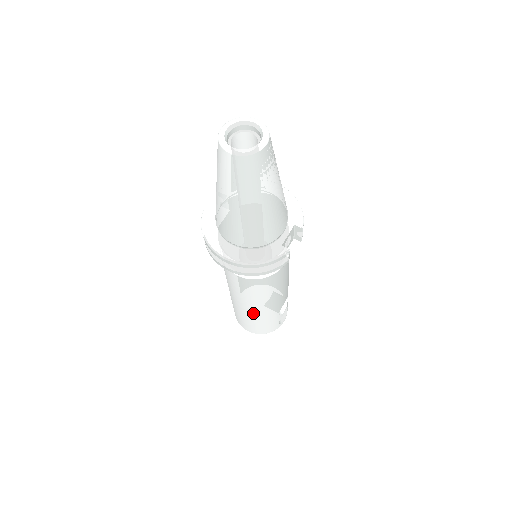
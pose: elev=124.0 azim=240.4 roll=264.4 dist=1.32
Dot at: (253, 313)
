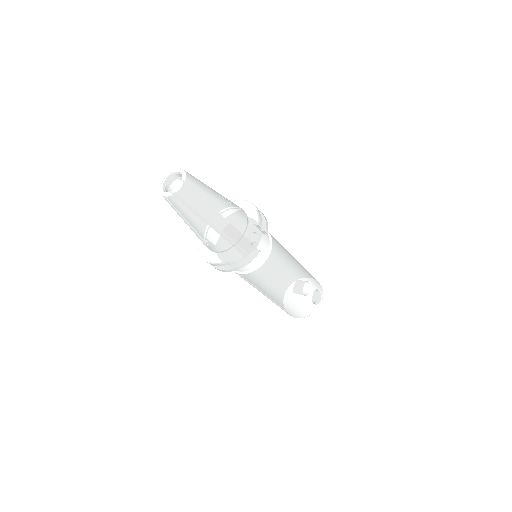
Dot at: (280, 300)
